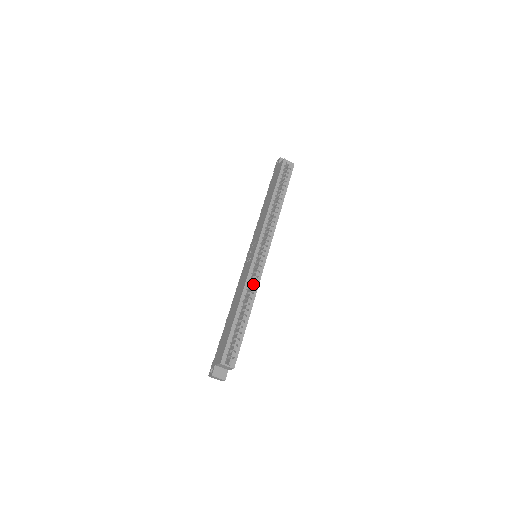
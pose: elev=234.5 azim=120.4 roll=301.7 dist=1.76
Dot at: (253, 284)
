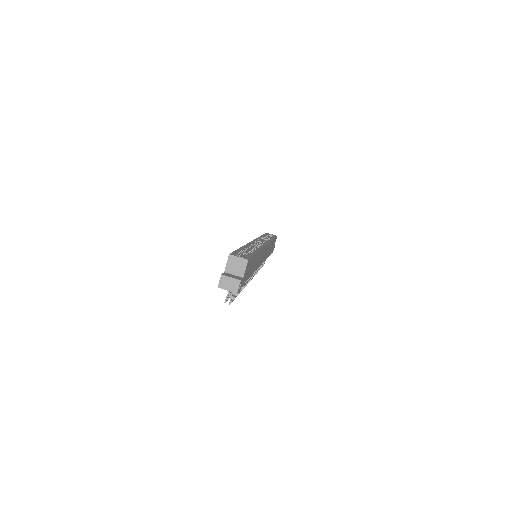
Dot at: occluded
